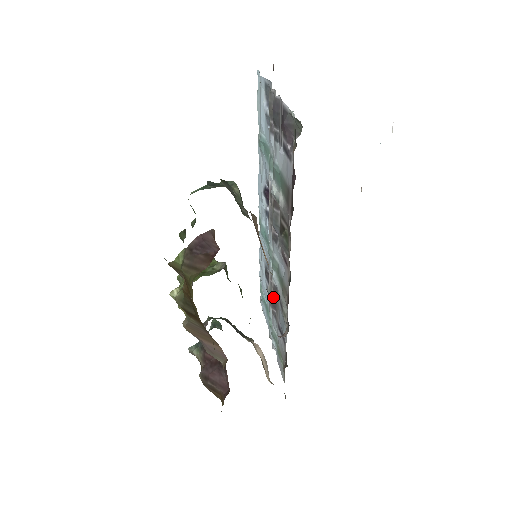
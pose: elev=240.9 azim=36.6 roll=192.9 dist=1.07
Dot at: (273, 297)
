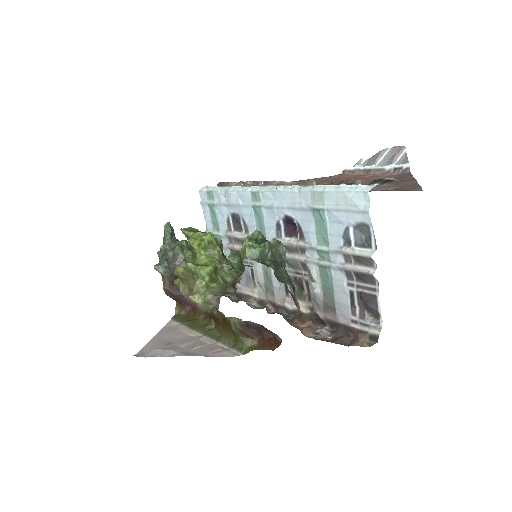
Dot at: occluded
